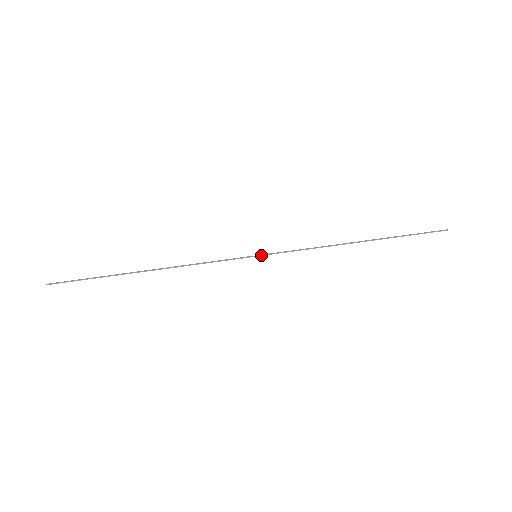
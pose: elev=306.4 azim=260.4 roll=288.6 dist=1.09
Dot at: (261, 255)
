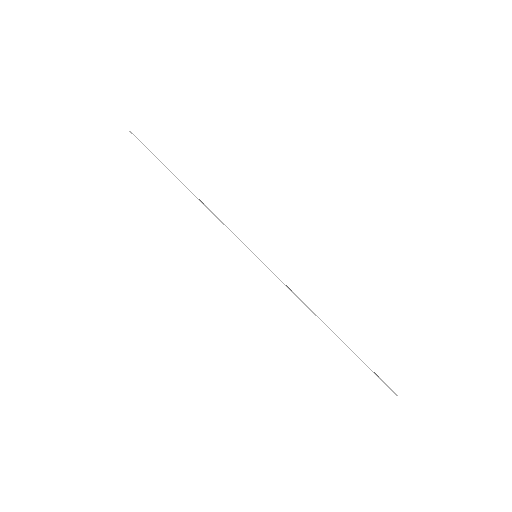
Dot at: (259, 259)
